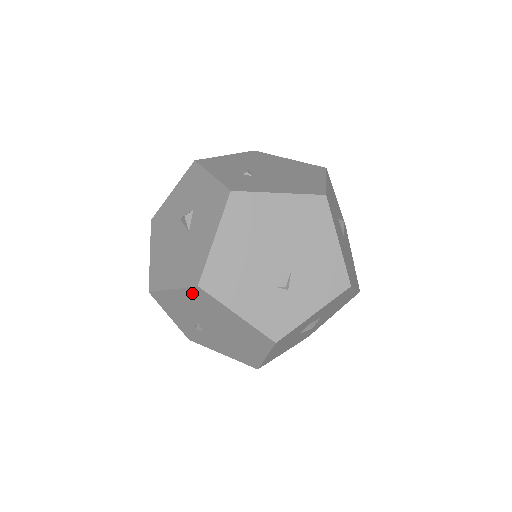
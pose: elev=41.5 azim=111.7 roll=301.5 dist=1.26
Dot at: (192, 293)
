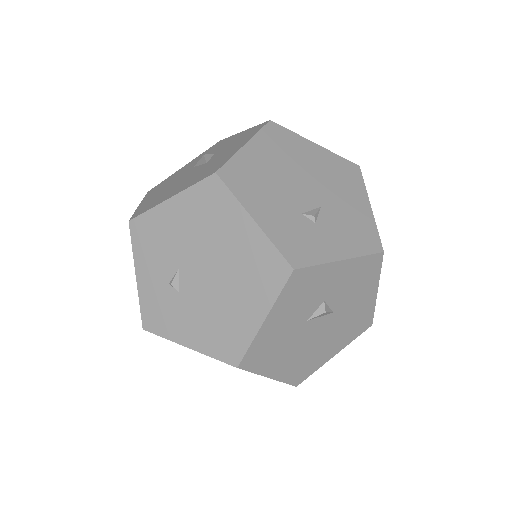
Dot at: (200, 194)
